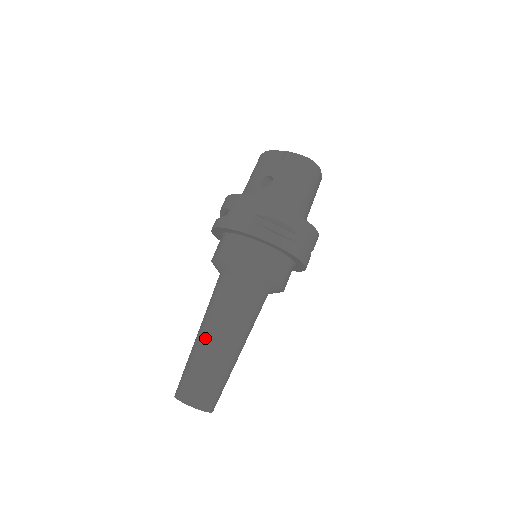
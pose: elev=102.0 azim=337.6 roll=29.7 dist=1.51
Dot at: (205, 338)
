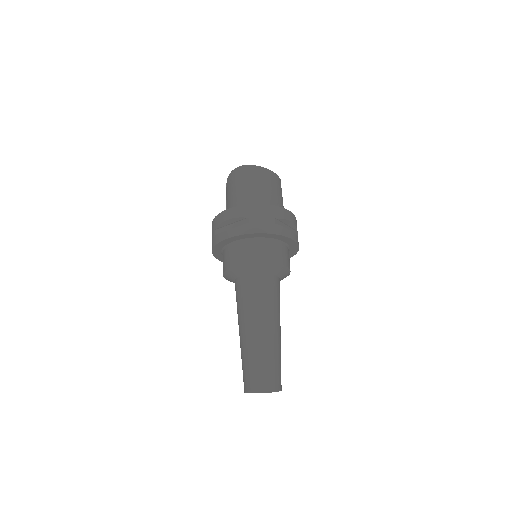
Dot at: (239, 335)
